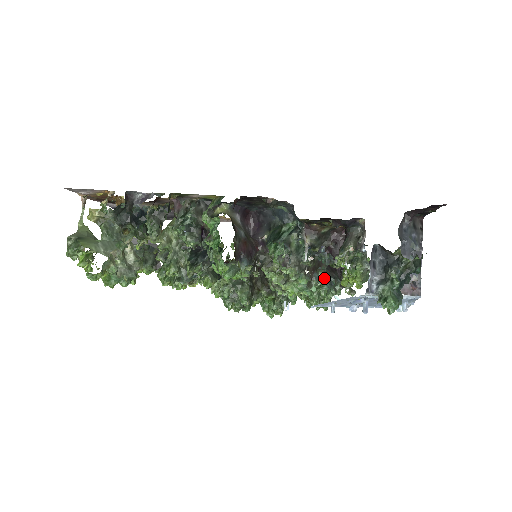
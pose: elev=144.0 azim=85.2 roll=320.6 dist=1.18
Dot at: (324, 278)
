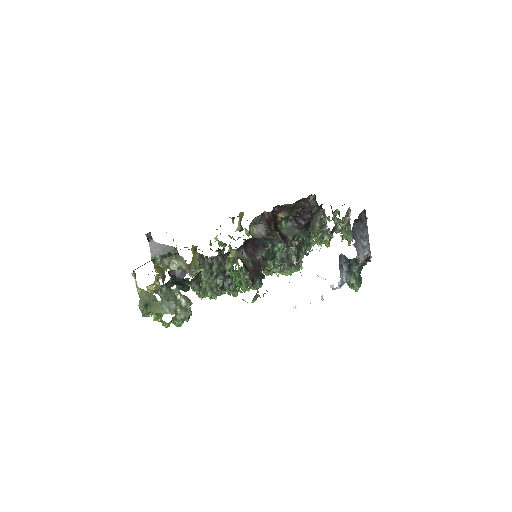
Dot at: occluded
